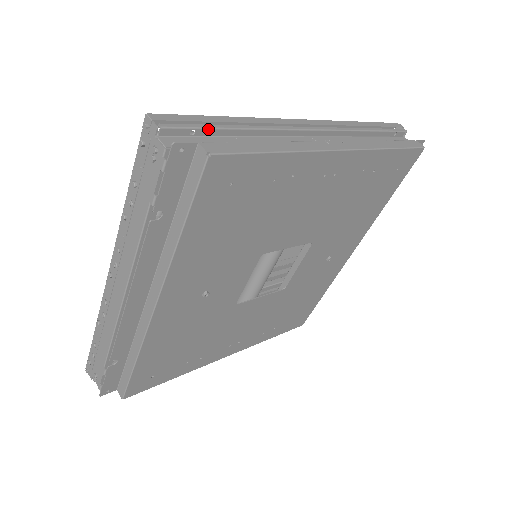
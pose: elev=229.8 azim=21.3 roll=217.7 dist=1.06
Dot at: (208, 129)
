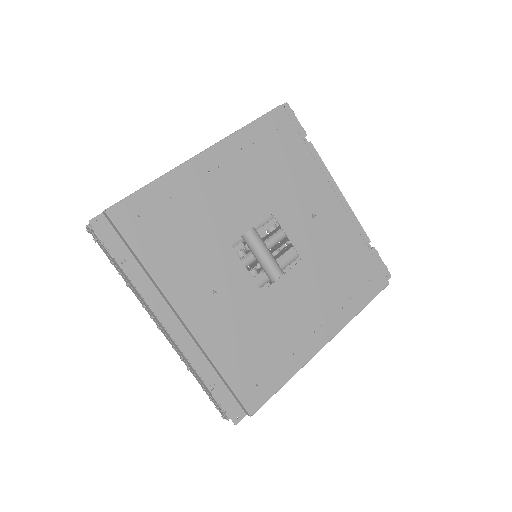
Dot at: occluded
